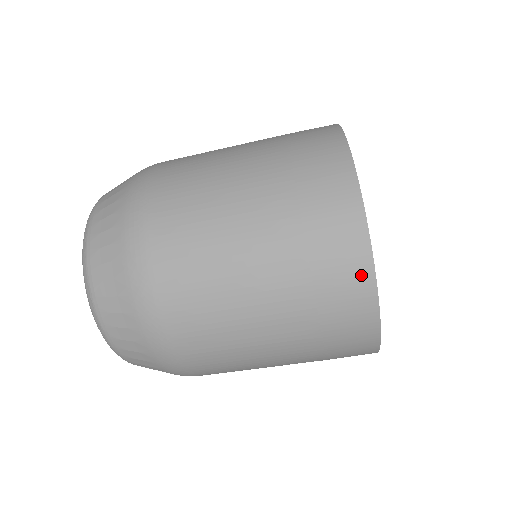
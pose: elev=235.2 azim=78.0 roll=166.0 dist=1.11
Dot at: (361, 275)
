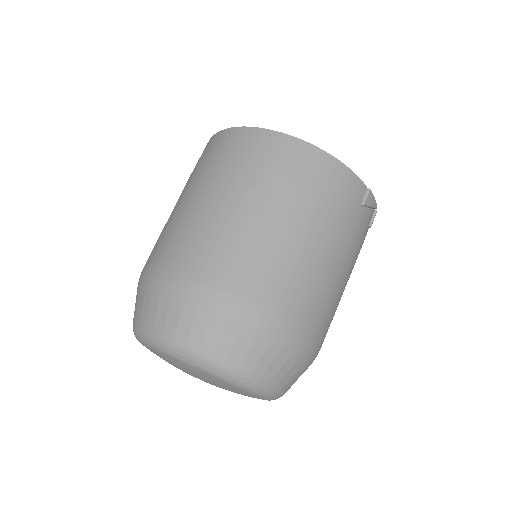
Dot at: (224, 136)
